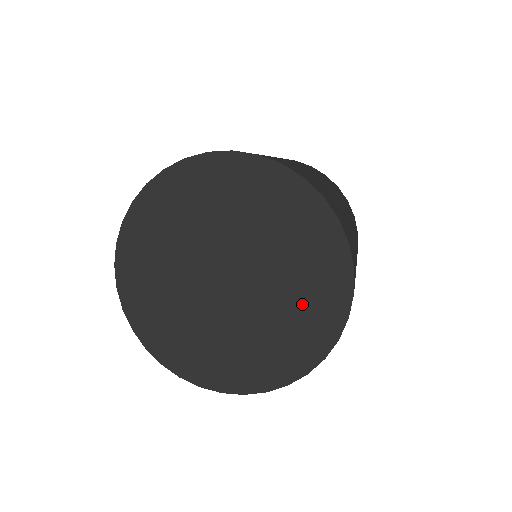
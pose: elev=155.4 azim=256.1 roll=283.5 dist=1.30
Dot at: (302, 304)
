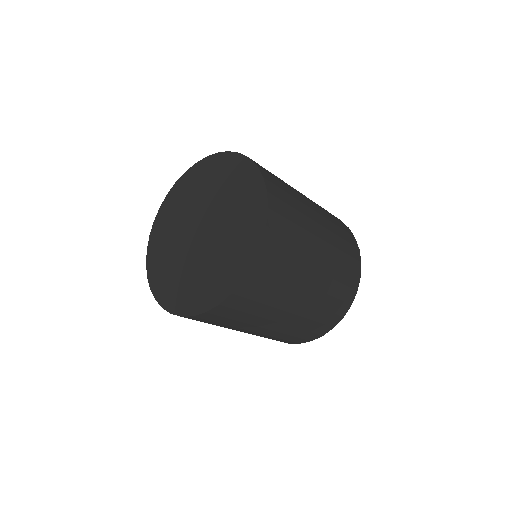
Dot at: (219, 269)
